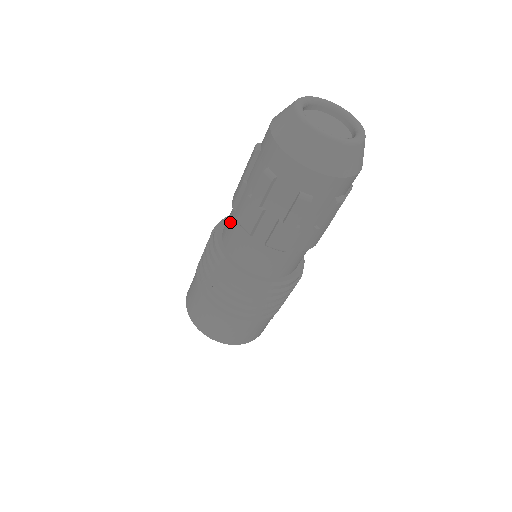
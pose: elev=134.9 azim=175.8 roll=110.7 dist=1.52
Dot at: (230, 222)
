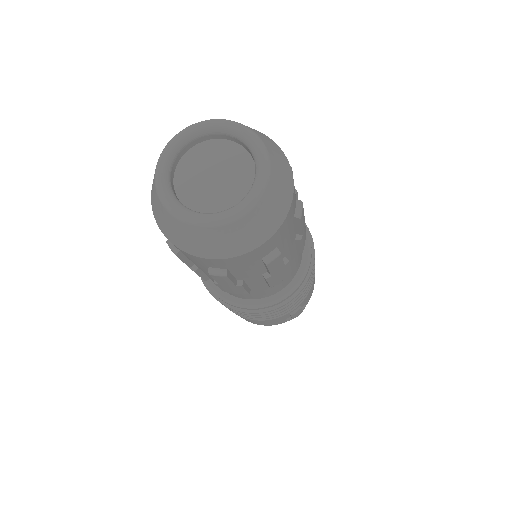
Dot at: occluded
